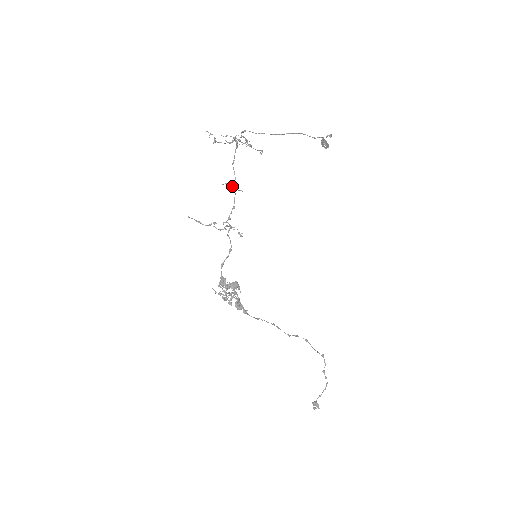
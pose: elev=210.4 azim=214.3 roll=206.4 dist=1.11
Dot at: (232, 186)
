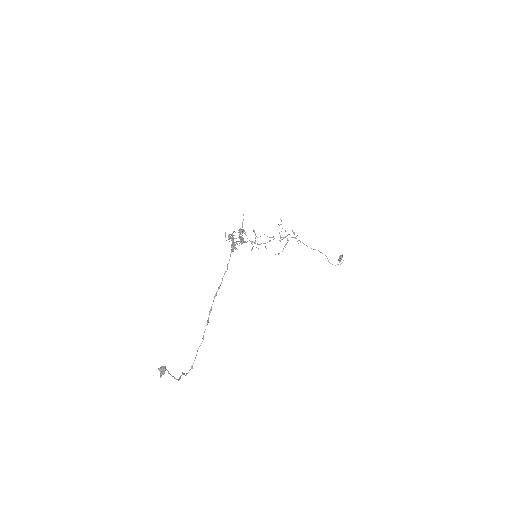
Dot at: (271, 237)
